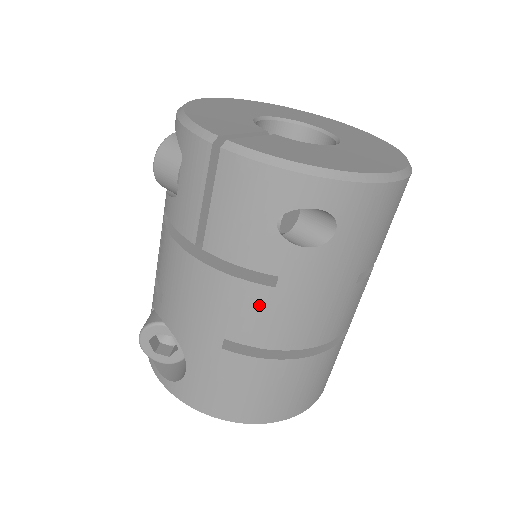
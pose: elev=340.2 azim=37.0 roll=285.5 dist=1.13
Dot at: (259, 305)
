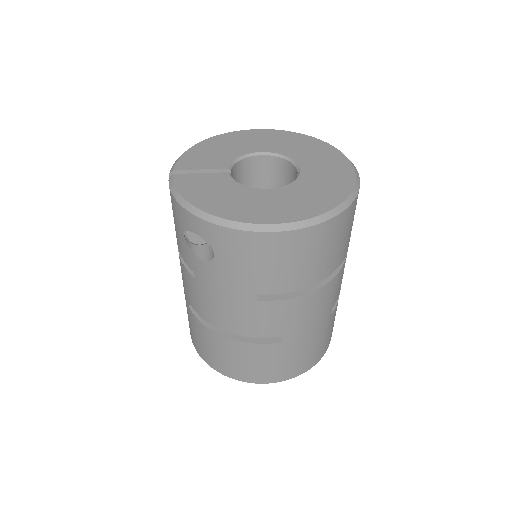
Dot at: (192, 286)
